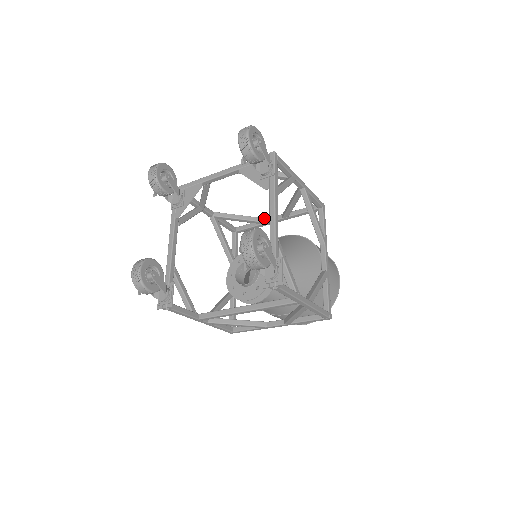
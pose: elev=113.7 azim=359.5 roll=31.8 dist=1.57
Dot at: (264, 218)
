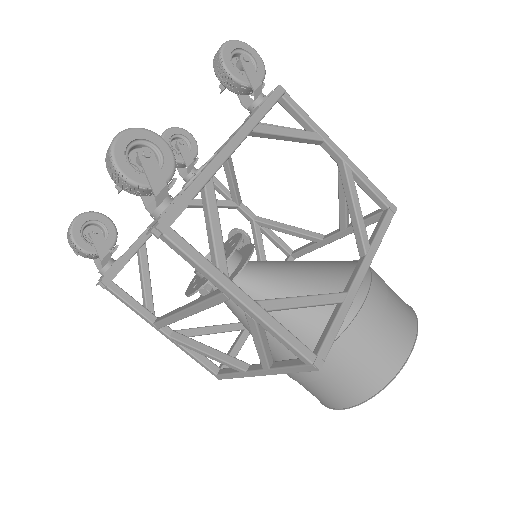
Dot at: (321, 234)
